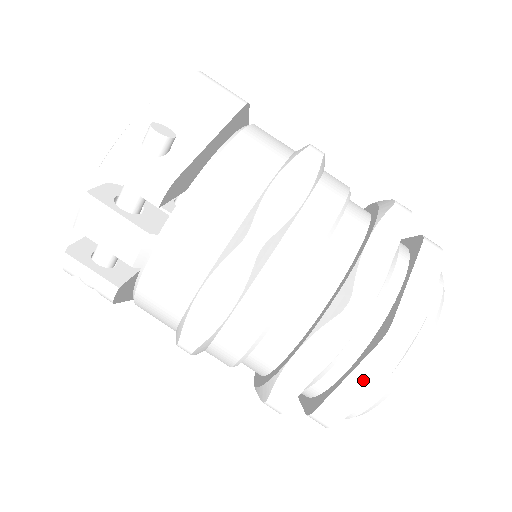
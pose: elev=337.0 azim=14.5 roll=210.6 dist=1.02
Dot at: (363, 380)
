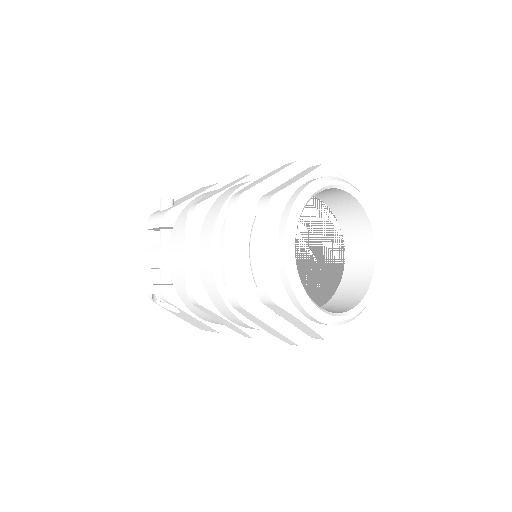
Dot at: (263, 241)
